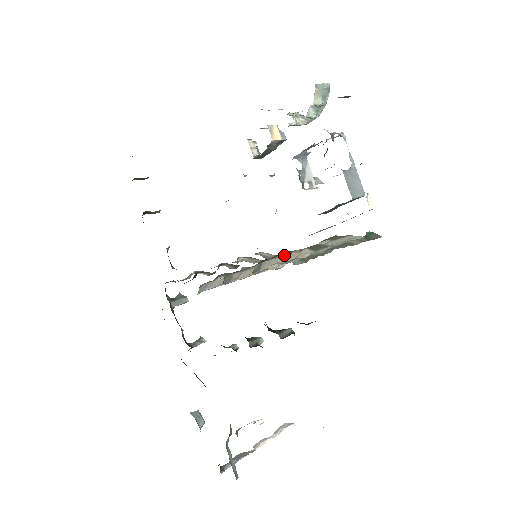
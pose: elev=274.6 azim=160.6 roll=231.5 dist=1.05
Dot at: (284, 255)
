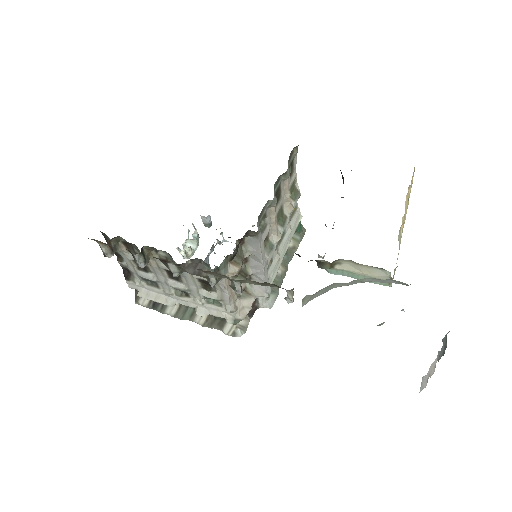
Dot at: occluded
